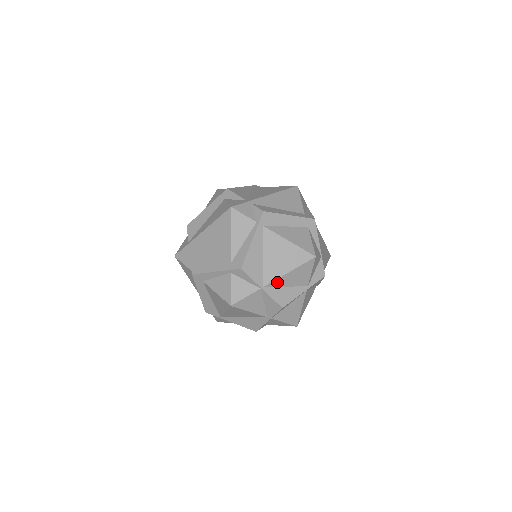
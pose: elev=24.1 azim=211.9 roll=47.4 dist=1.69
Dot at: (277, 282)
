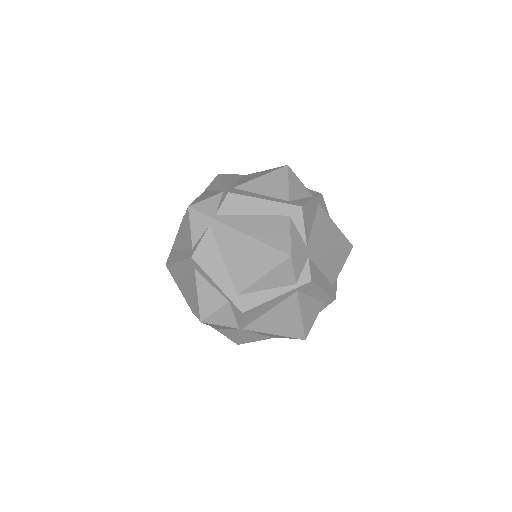
Dot at: (256, 331)
